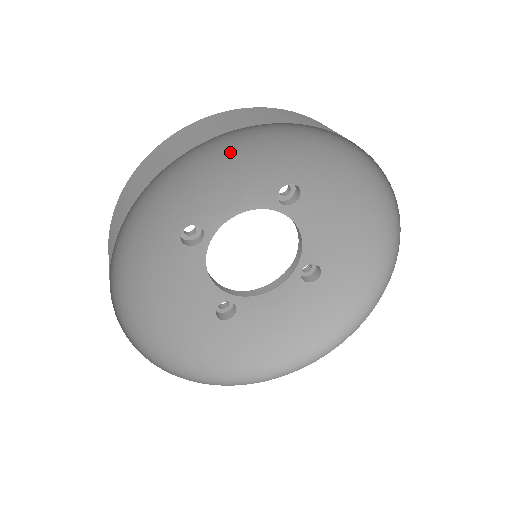
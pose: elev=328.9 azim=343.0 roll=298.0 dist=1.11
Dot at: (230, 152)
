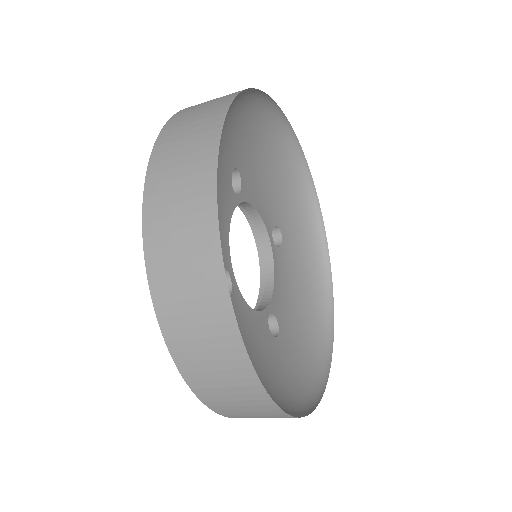
Dot at: (276, 161)
